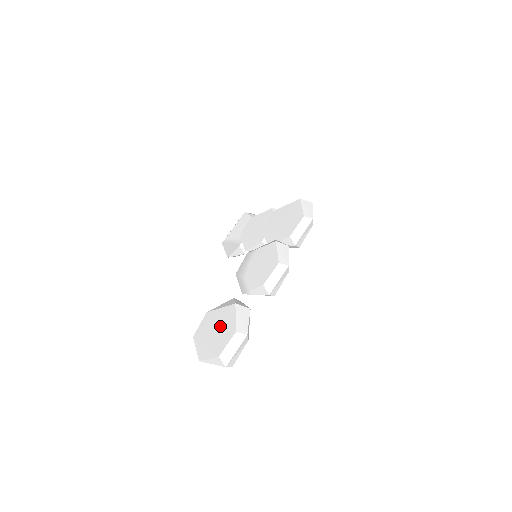
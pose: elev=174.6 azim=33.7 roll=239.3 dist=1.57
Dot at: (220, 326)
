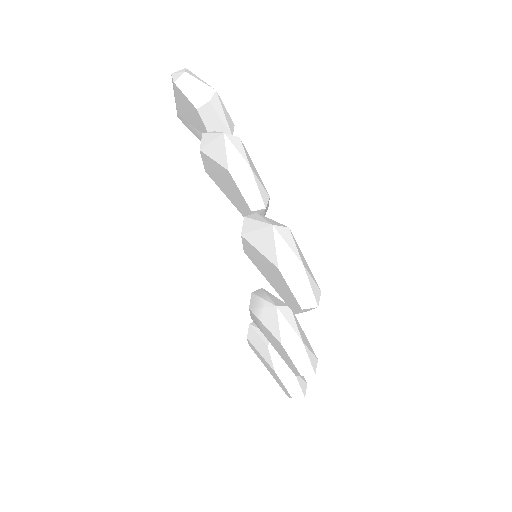
Dot at: (272, 373)
